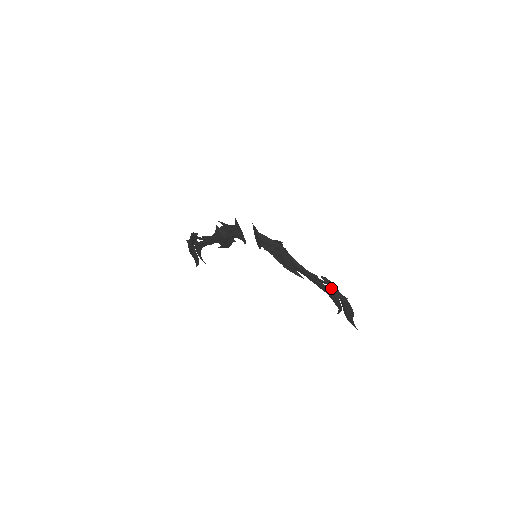
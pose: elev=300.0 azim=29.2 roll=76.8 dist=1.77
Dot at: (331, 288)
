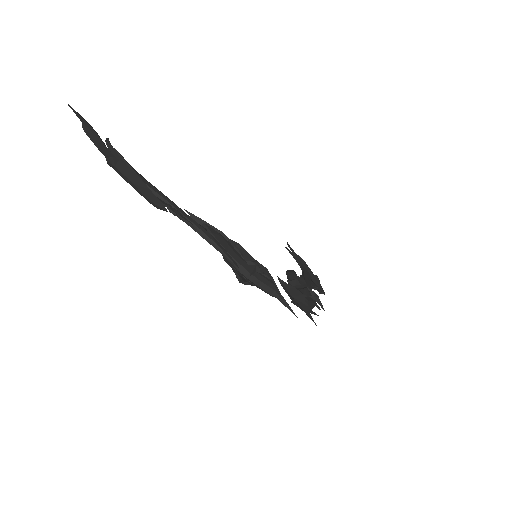
Dot at: occluded
